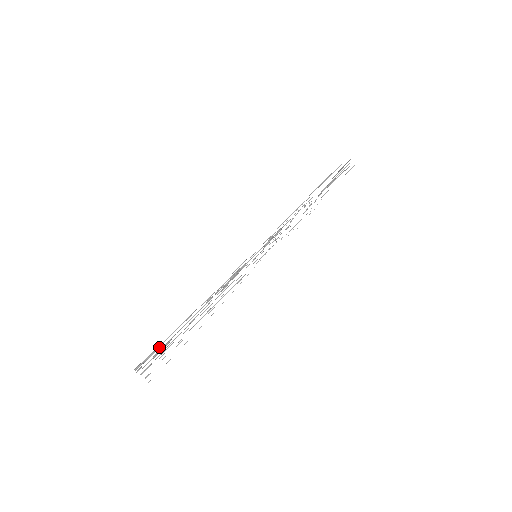
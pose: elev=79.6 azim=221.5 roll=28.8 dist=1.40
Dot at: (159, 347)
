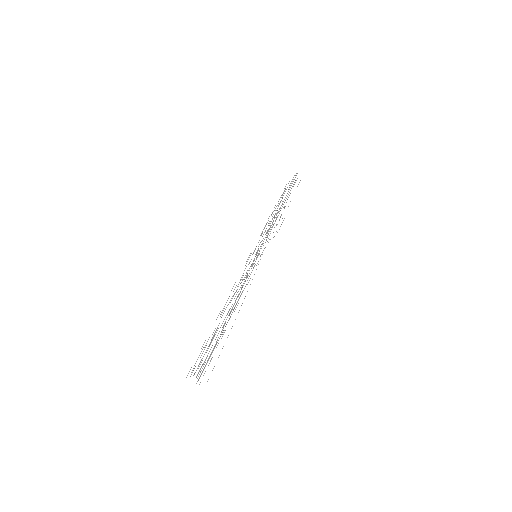
Dot at: occluded
